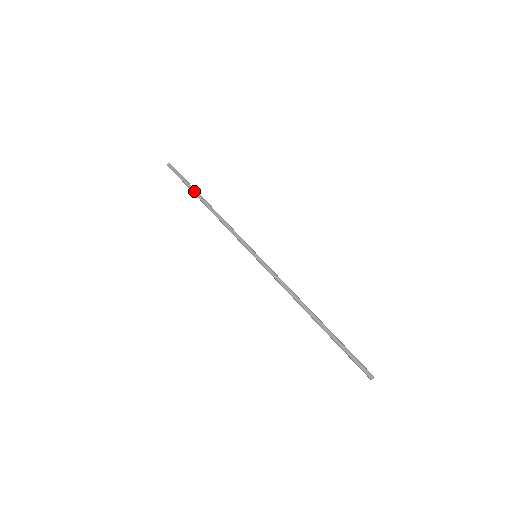
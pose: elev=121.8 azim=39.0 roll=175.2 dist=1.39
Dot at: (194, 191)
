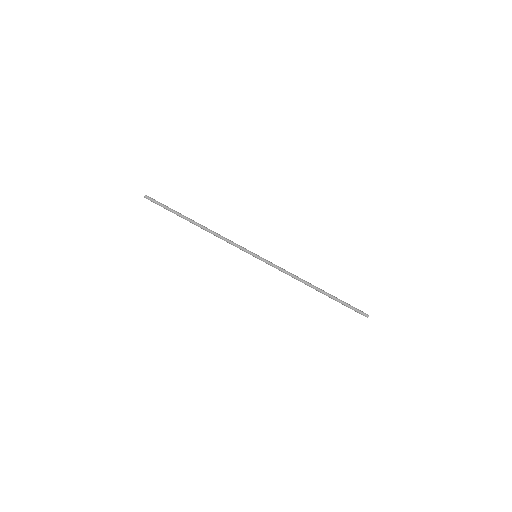
Dot at: (181, 217)
